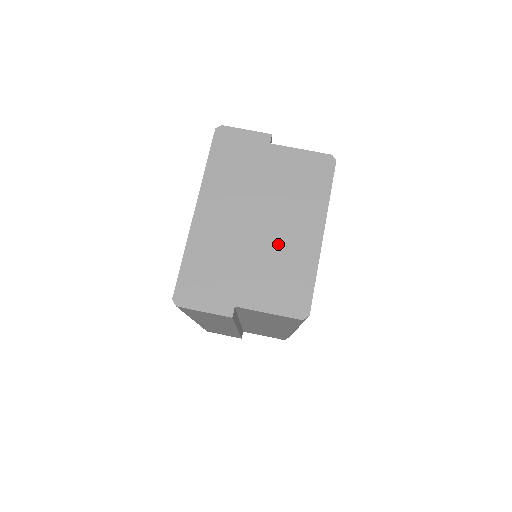
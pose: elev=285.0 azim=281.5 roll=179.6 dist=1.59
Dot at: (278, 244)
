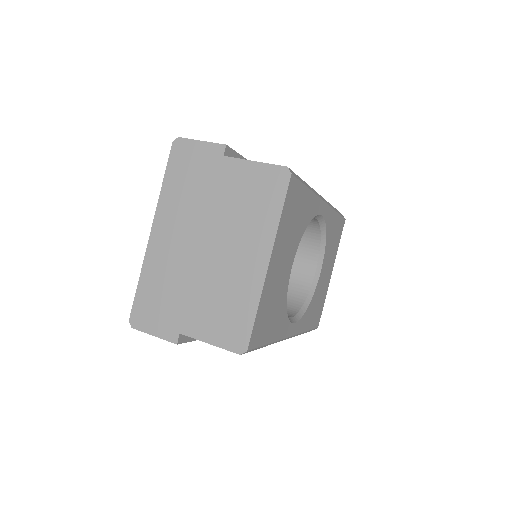
Dot at: (223, 271)
